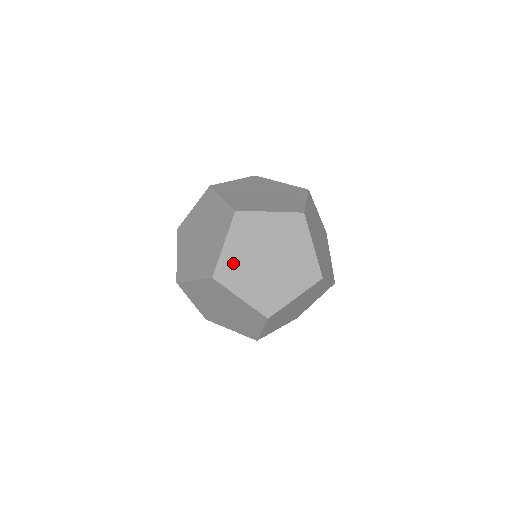
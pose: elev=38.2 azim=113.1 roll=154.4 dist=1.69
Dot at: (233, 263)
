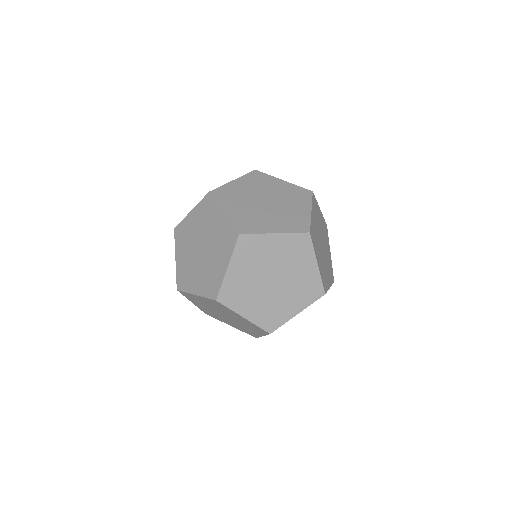
Dot at: (264, 313)
